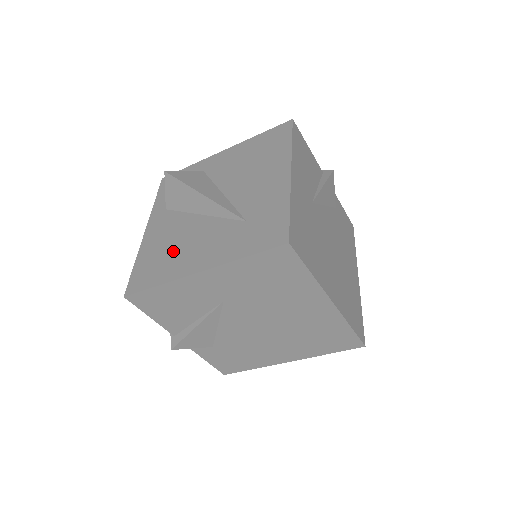
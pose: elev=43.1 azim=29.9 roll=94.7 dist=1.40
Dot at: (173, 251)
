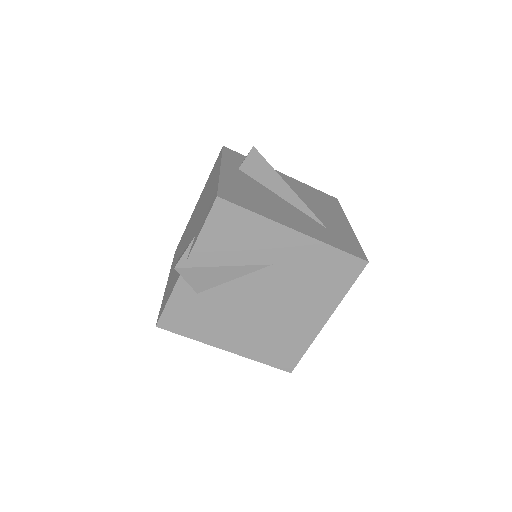
Dot at: (262, 201)
